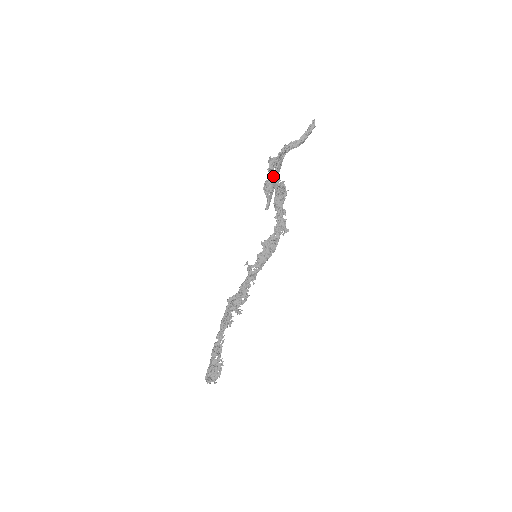
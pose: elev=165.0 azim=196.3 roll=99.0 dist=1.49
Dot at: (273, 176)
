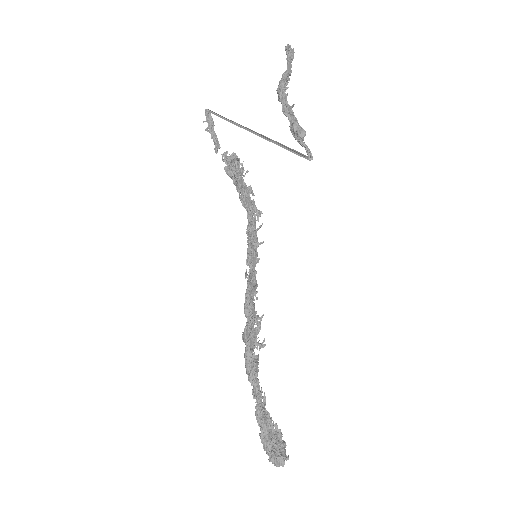
Dot at: occluded
